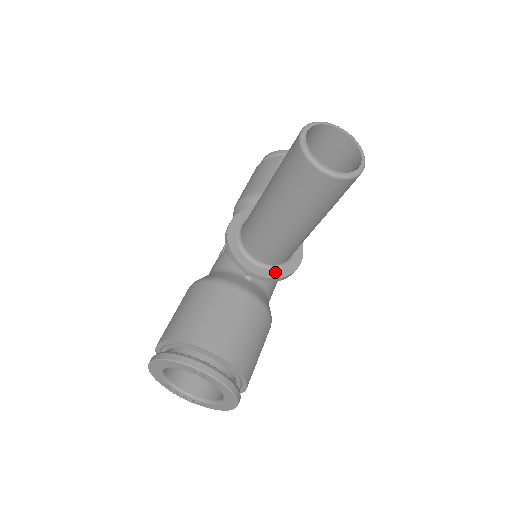
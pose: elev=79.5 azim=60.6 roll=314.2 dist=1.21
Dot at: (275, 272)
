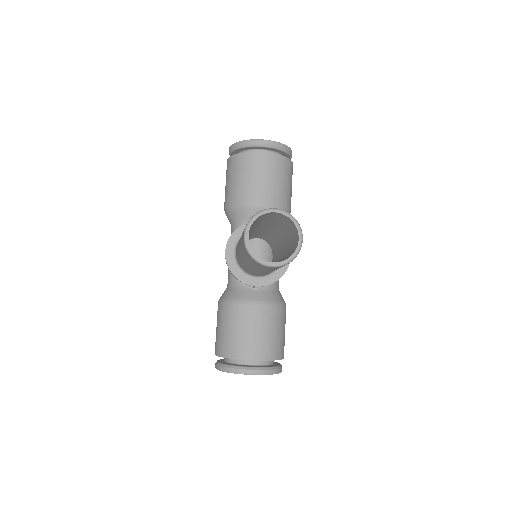
Dot at: (273, 277)
